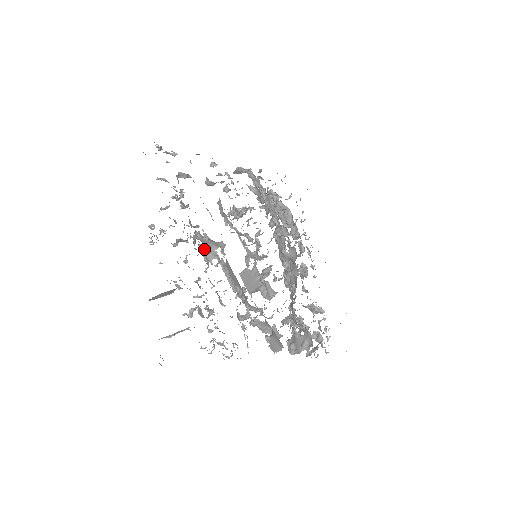
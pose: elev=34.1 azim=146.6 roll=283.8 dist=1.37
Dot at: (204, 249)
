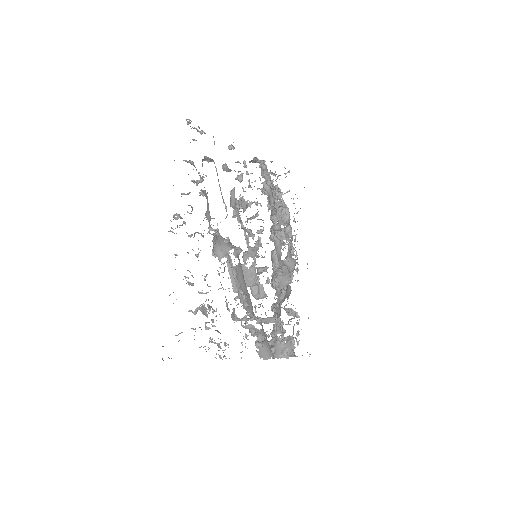
Dot at: (216, 245)
